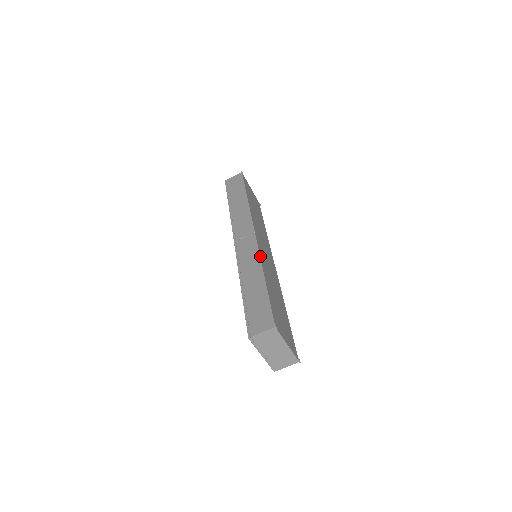
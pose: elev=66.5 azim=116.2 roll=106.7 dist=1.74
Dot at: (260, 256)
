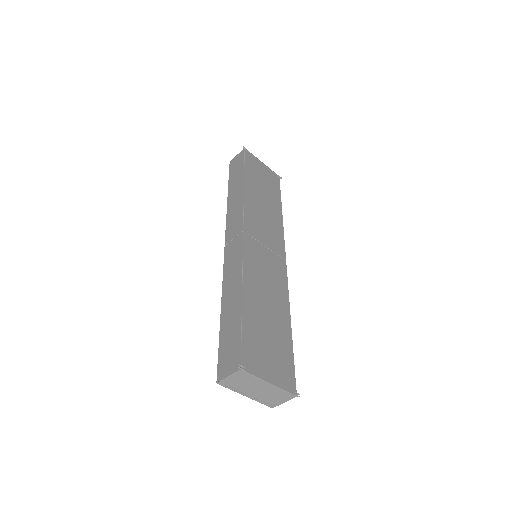
Dot at: (243, 264)
